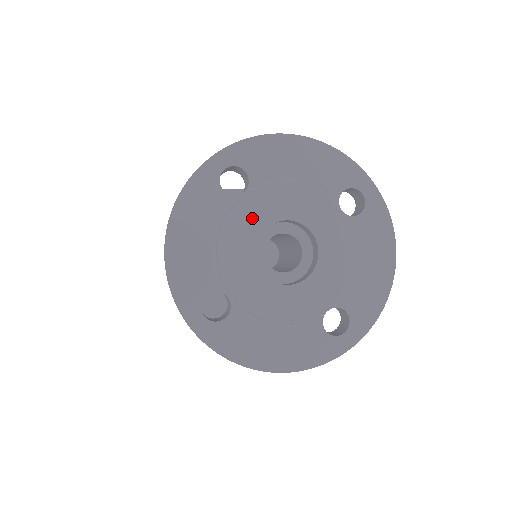
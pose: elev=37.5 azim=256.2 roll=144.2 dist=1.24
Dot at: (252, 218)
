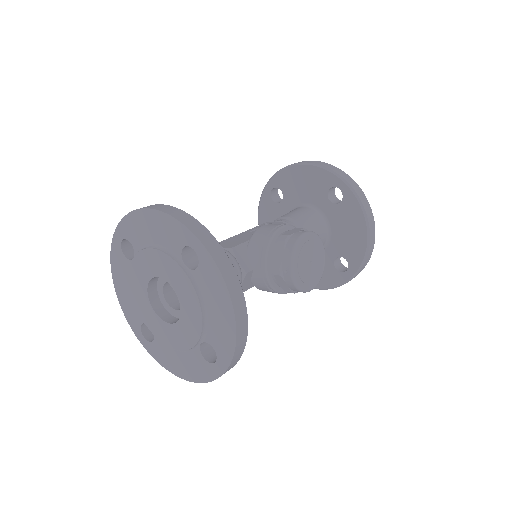
Dot at: (140, 276)
